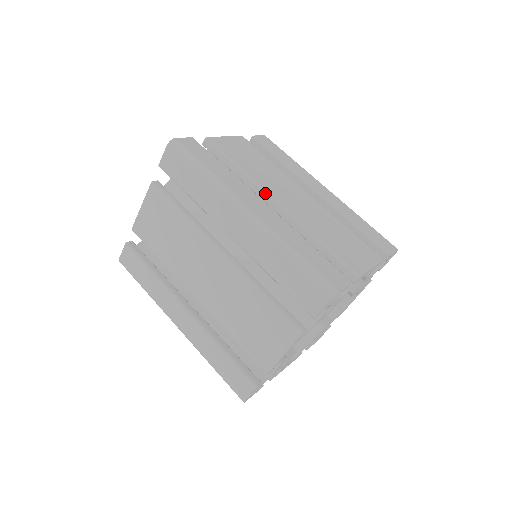
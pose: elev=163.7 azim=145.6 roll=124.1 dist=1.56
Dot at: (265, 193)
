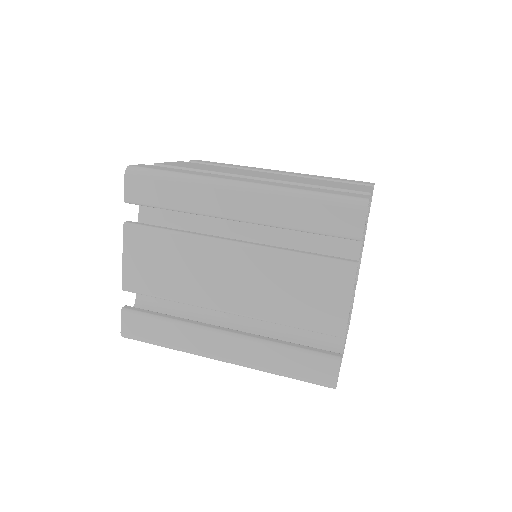
Dot at: (240, 177)
